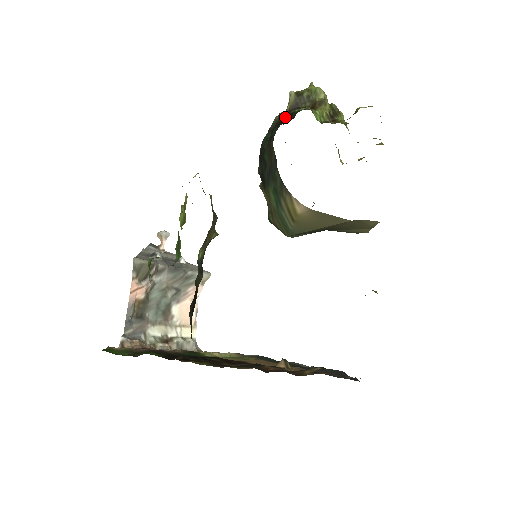
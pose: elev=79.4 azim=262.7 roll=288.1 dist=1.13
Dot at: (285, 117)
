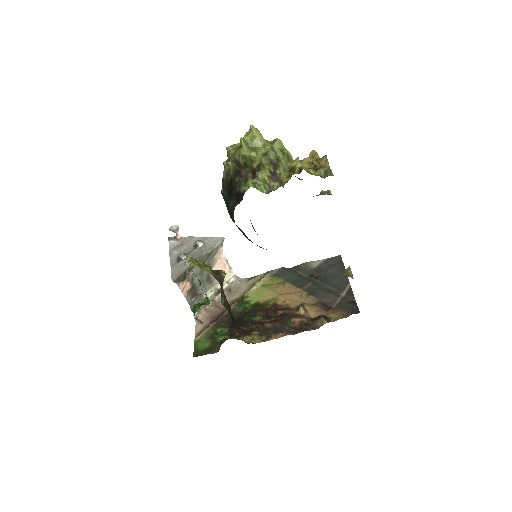
Dot at: (233, 185)
